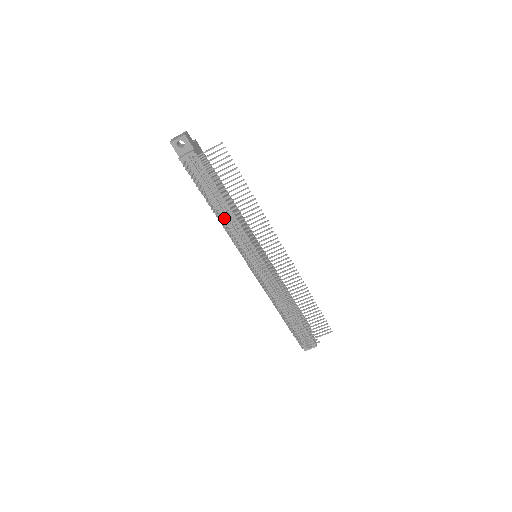
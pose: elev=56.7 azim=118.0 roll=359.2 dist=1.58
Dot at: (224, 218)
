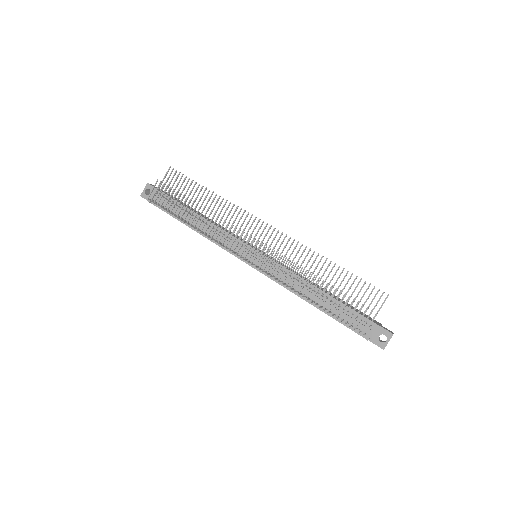
Dot at: (196, 222)
